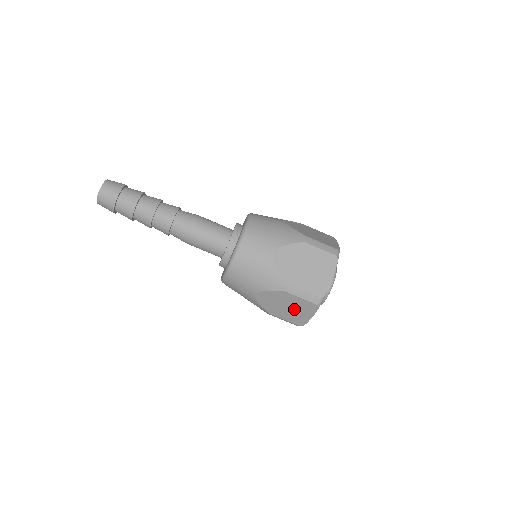
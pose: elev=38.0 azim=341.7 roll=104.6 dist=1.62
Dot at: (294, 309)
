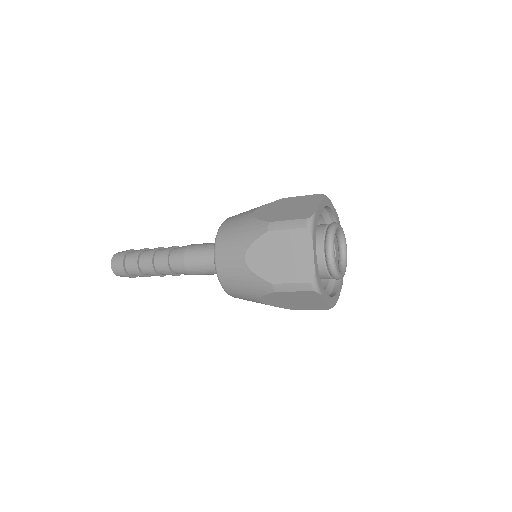
Dot at: (303, 300)
